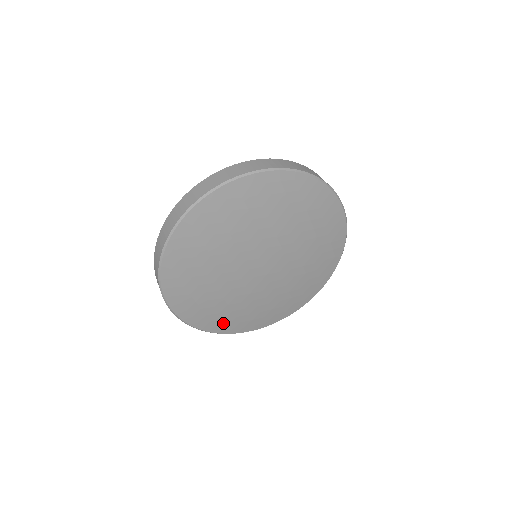
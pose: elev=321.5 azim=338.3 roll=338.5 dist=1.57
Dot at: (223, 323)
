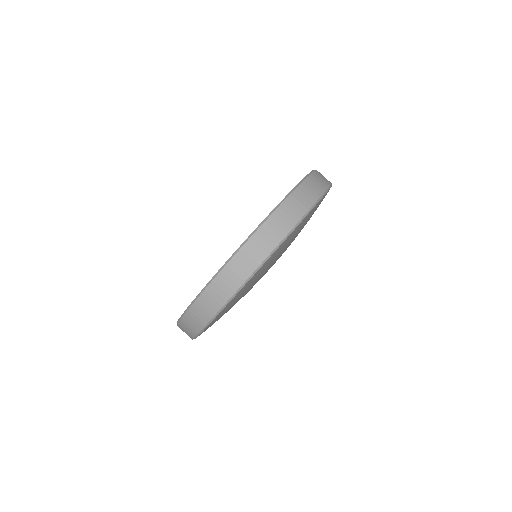
Dot at: occluded
